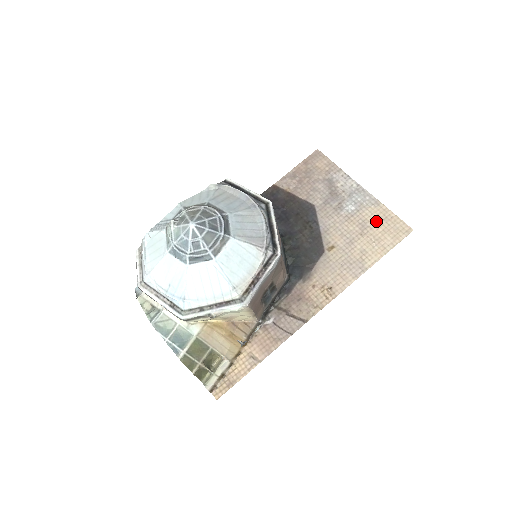
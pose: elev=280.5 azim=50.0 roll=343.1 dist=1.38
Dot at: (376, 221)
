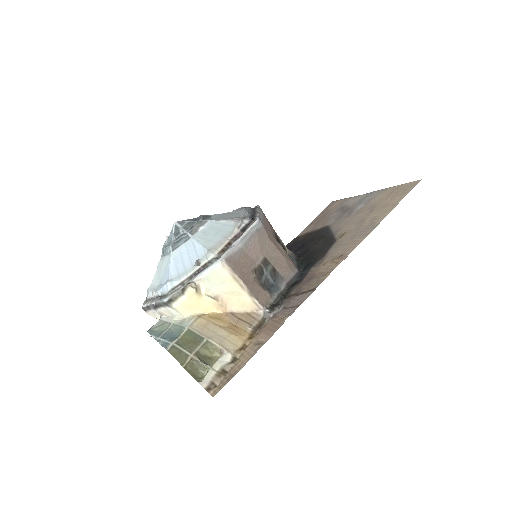
Dot at: (384, 198)
